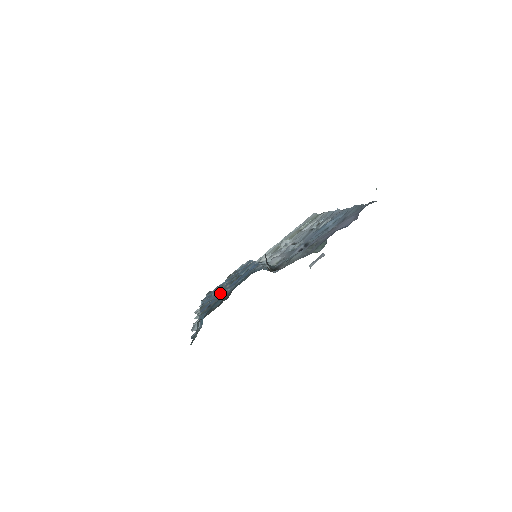
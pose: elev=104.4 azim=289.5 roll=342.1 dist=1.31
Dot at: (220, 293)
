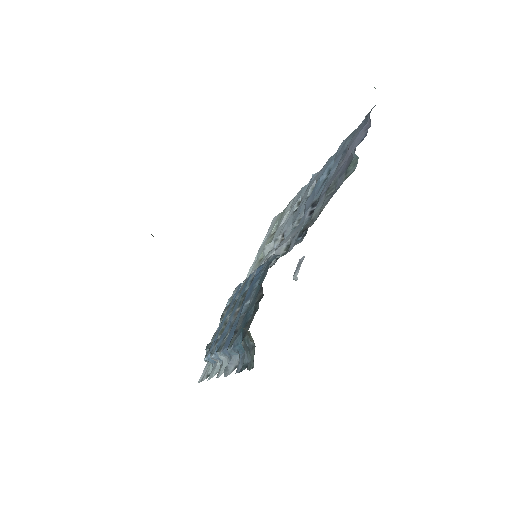
Dot at: (234, 320)
